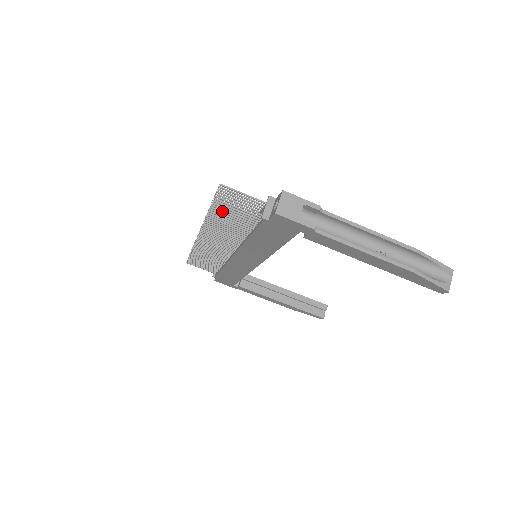
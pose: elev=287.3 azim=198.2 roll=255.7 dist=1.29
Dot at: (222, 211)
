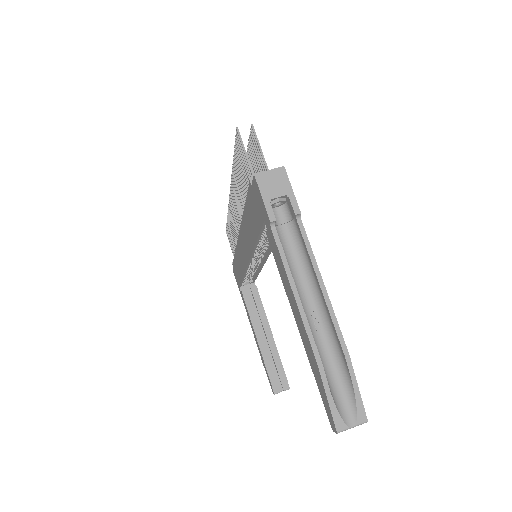
Dot at: (240, 158)
